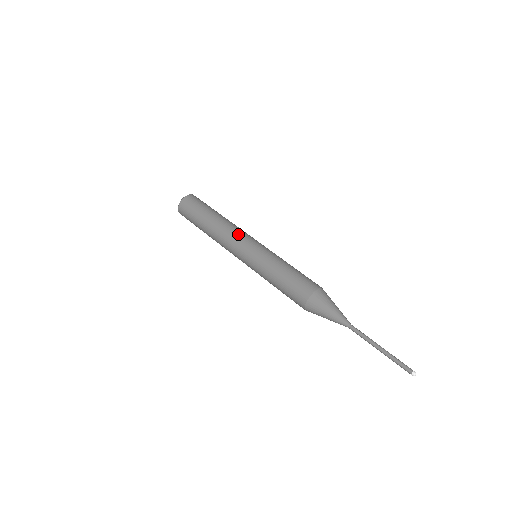
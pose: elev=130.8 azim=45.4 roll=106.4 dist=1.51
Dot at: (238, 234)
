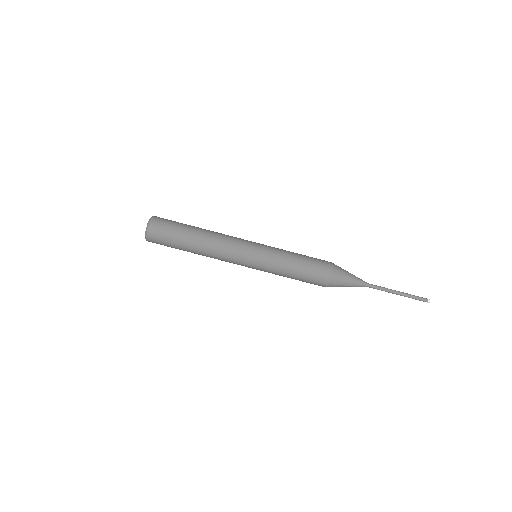
Dot at: (233, 244)
